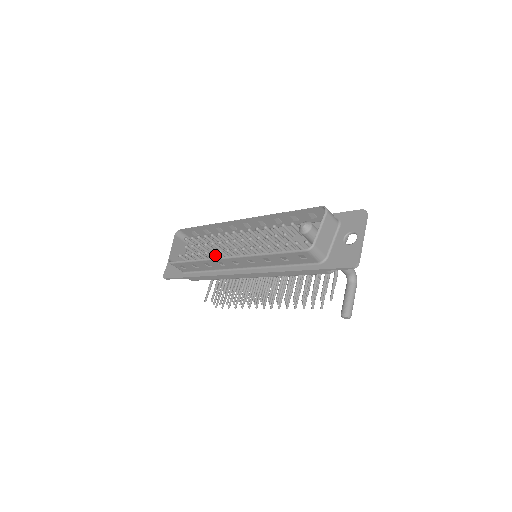
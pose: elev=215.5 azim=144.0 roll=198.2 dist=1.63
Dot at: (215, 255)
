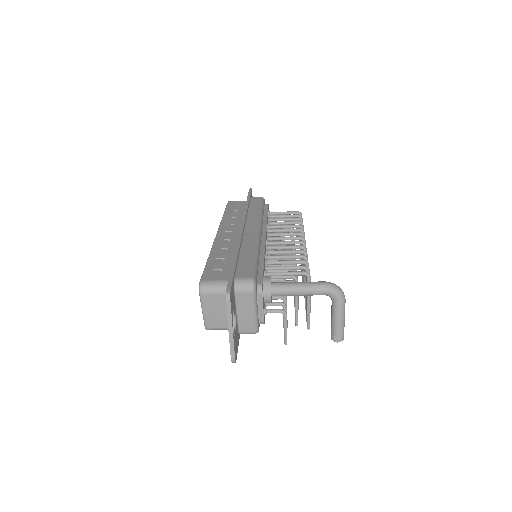
Dot at: occluded
